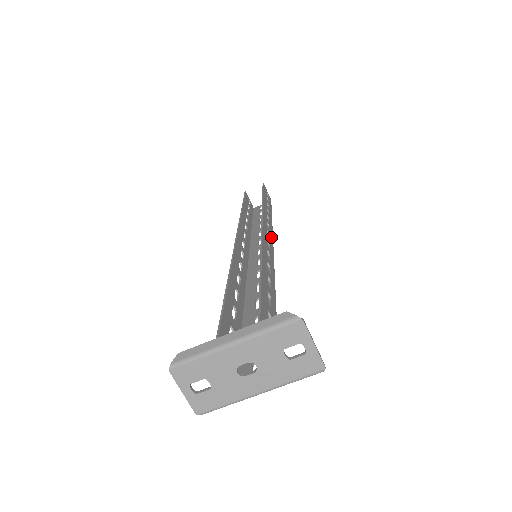
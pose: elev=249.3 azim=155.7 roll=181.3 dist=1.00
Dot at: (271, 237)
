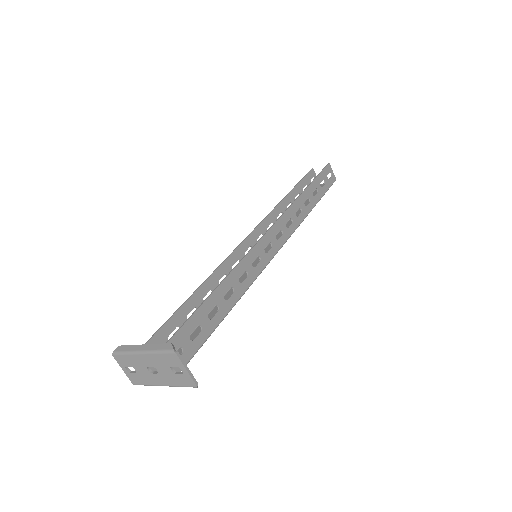
Dot at: (286, 235)
